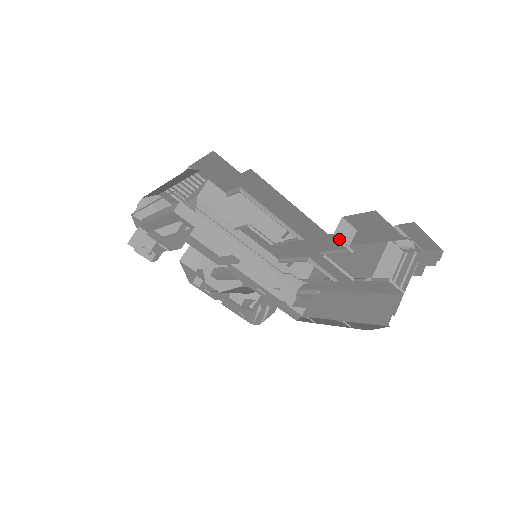
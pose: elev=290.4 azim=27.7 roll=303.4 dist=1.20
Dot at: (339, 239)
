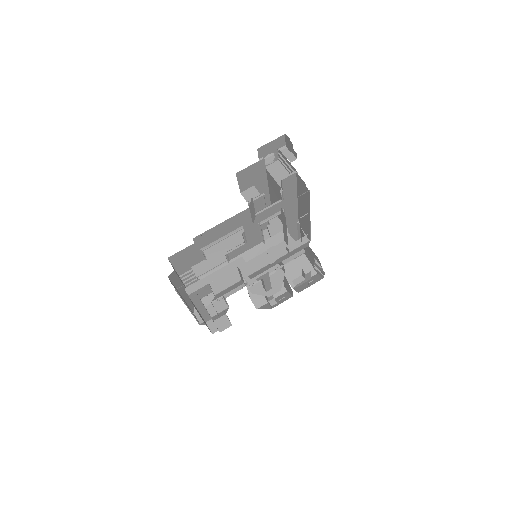
Dot at: occluded
